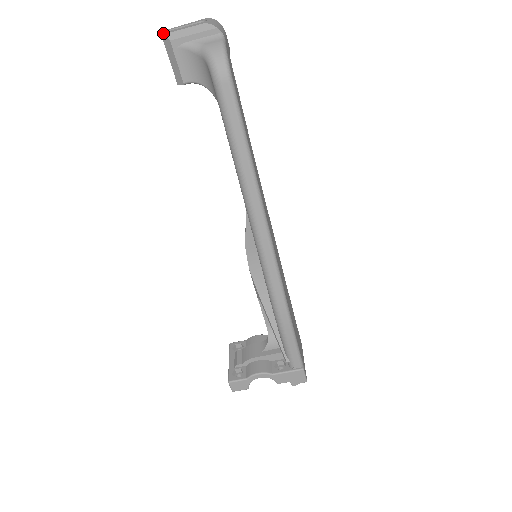
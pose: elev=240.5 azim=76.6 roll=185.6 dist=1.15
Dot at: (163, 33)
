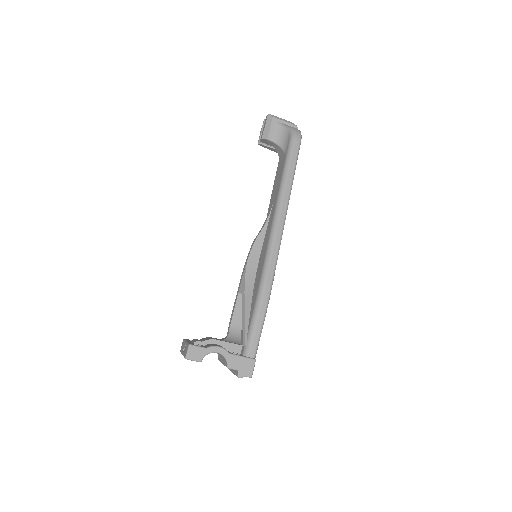
Dot at: (268, 115)
